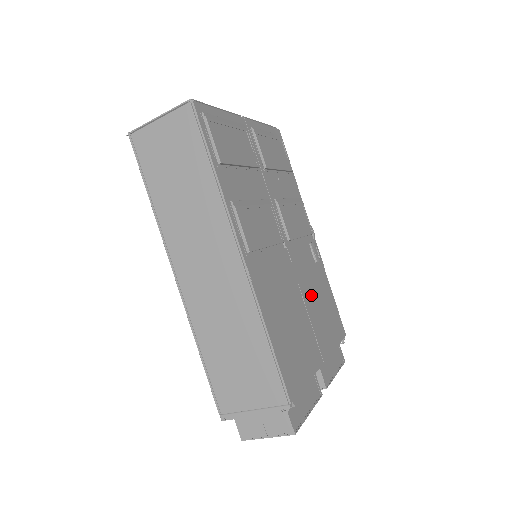
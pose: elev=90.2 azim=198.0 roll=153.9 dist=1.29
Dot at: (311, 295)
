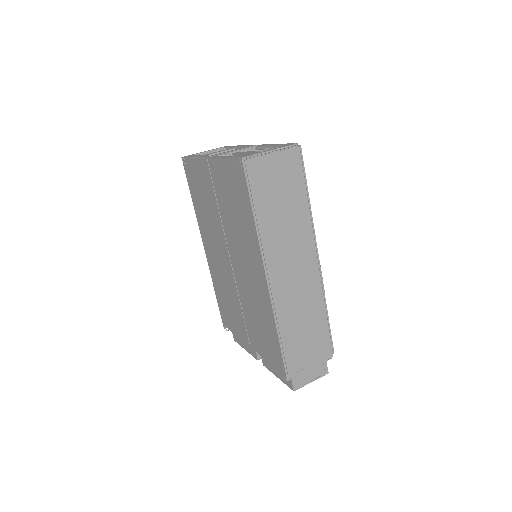
Dot at: occluded
